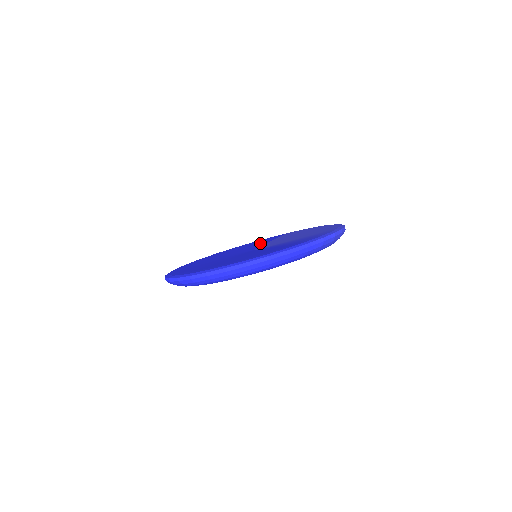
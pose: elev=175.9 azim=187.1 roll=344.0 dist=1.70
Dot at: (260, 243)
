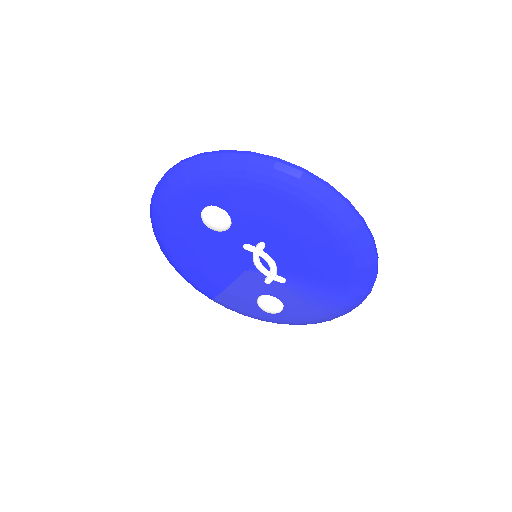
Dot at: occluded
